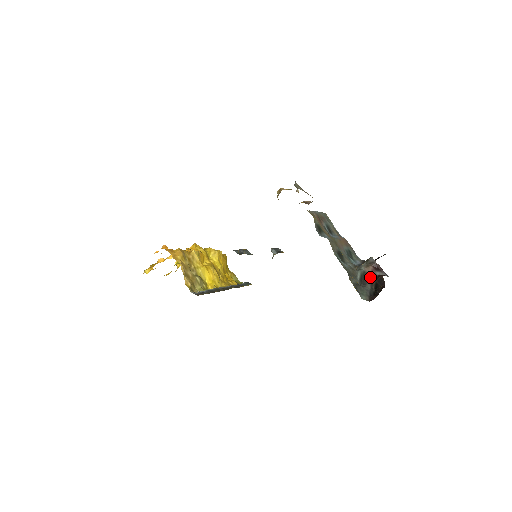
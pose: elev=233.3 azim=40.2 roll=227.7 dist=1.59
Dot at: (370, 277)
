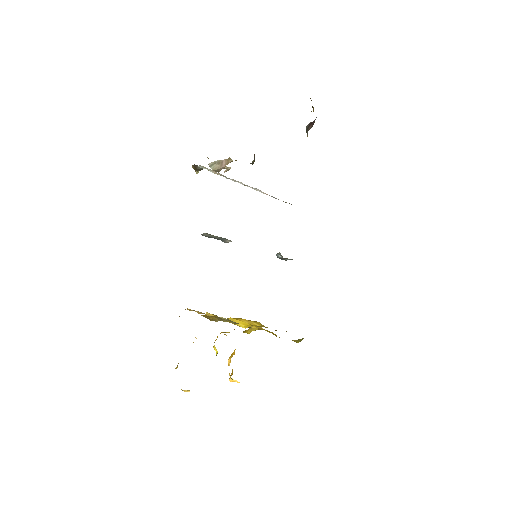
Dot at: occluded
